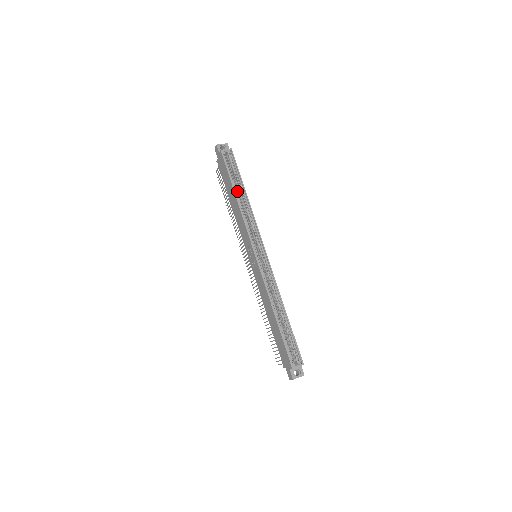
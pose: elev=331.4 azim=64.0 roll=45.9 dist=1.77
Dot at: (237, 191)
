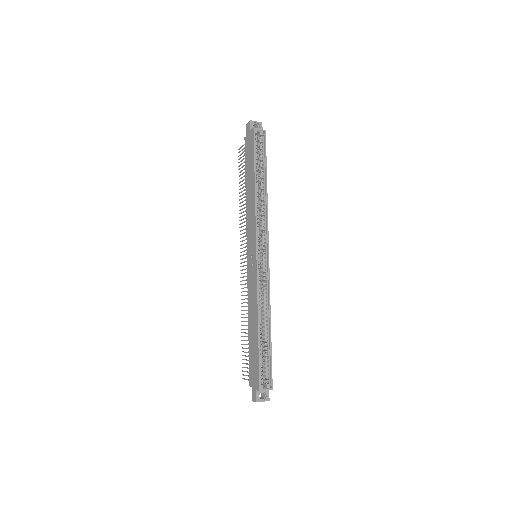
Dot at: (258, 179)
